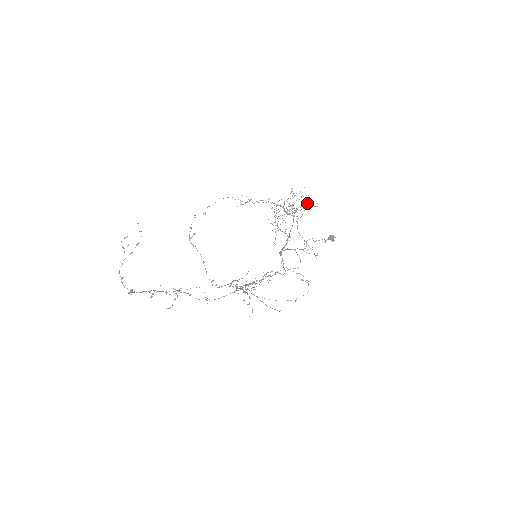
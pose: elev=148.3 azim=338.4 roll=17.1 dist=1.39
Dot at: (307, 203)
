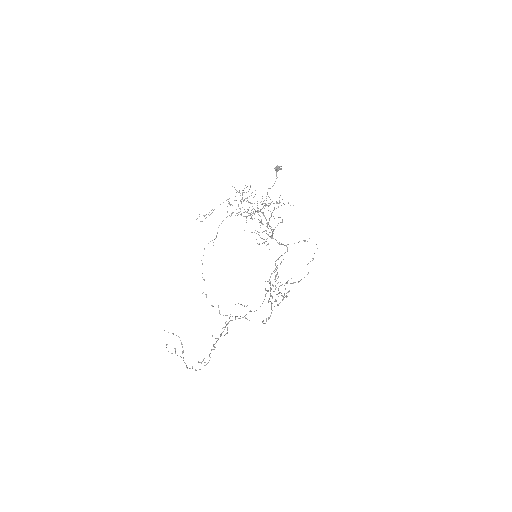
Dot at: occluded
